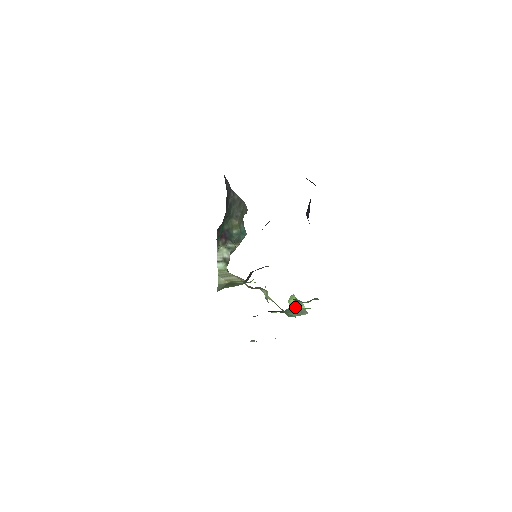
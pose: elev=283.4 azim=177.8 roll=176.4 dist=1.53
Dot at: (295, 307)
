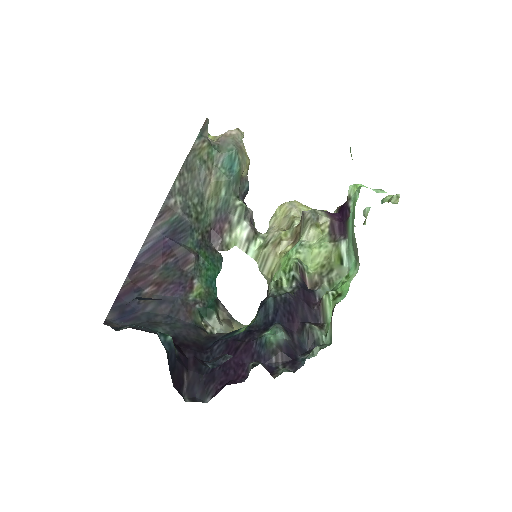
Dot at: (352, 218)
